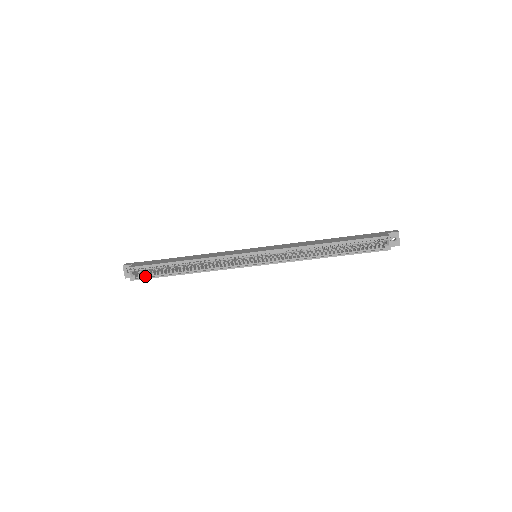
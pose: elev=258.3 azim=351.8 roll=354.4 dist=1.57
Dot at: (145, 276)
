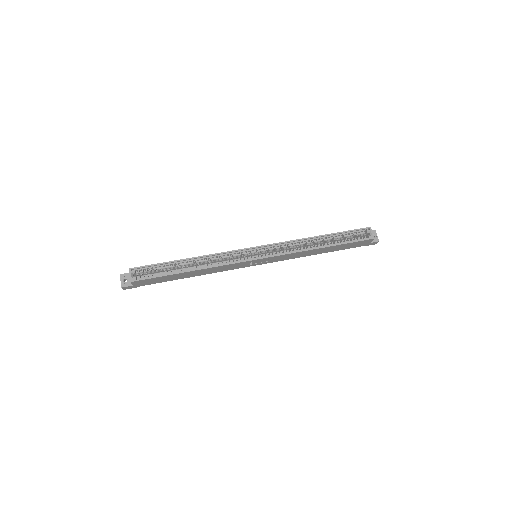
Dot at: (147, 277)
